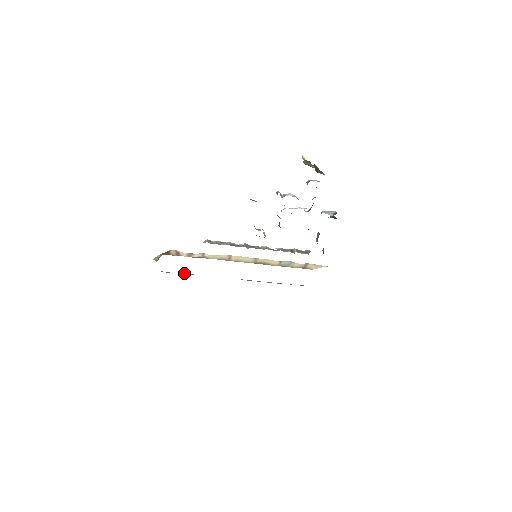
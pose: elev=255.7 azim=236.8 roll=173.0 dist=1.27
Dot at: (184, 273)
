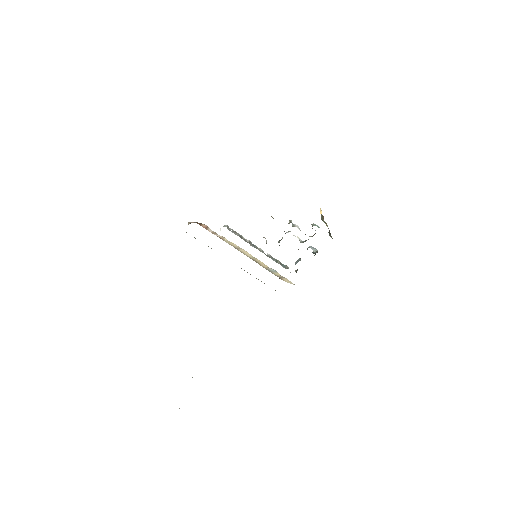
Dot at: occluded
